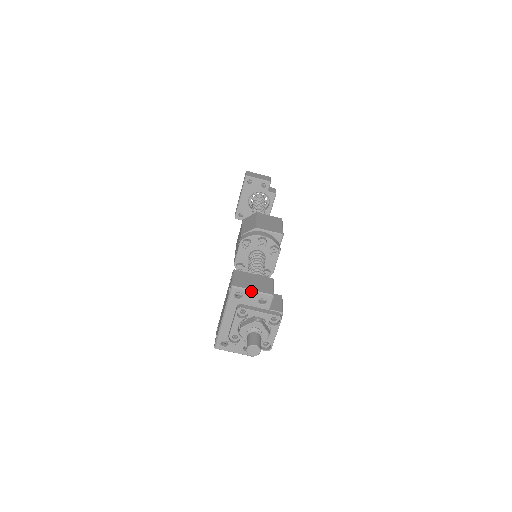
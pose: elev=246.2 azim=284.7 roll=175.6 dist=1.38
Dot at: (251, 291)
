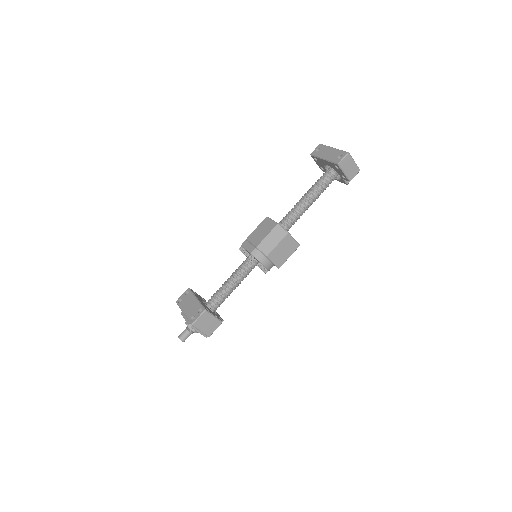
Dot at: (200, 331)
